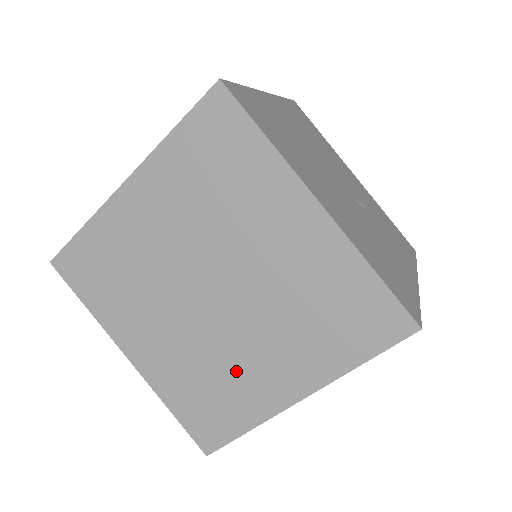
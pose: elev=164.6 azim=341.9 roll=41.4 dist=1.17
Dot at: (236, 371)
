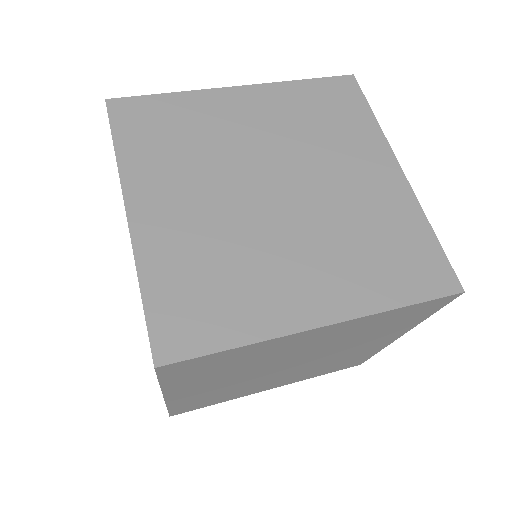
Dot at: (261, 271)
